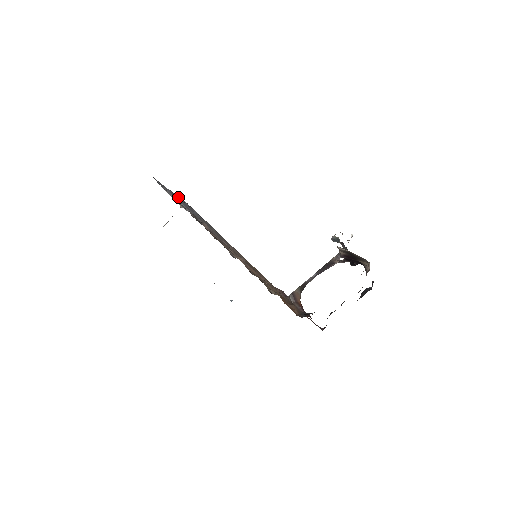
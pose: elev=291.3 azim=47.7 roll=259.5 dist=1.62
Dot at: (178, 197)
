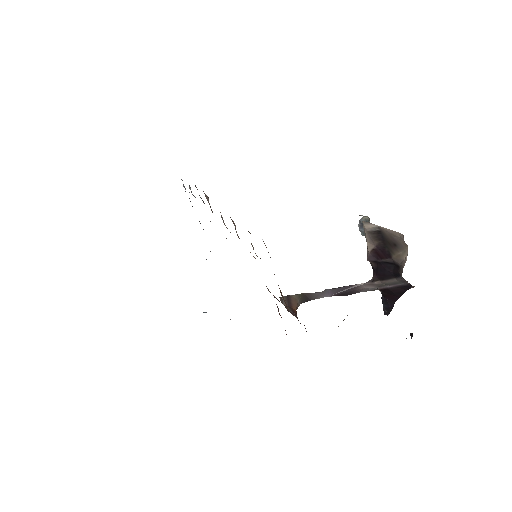
Dot at: occluded
